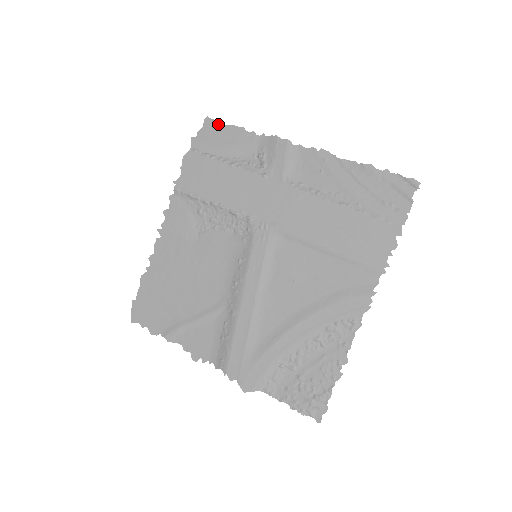
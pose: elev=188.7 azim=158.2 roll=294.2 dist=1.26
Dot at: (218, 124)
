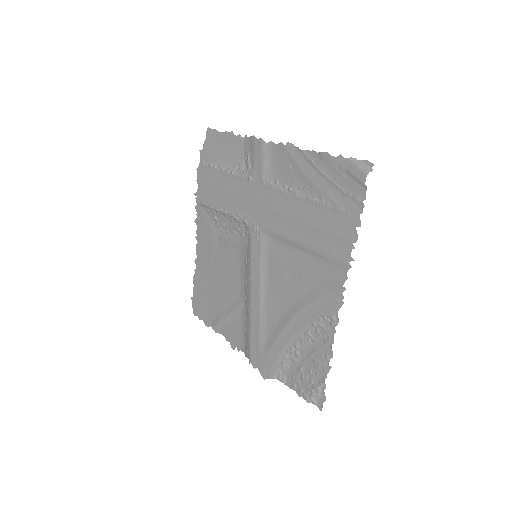
Dot at: (215, 133)
